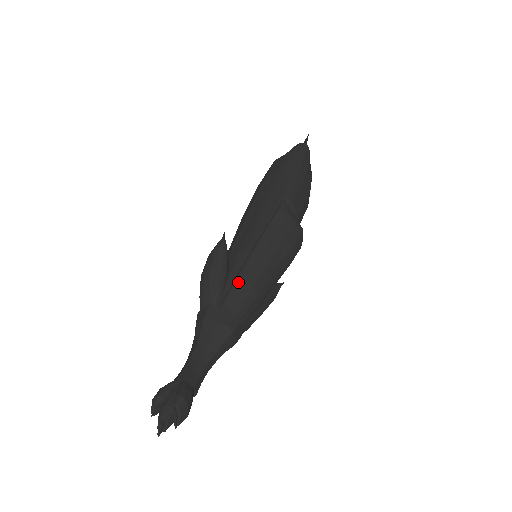
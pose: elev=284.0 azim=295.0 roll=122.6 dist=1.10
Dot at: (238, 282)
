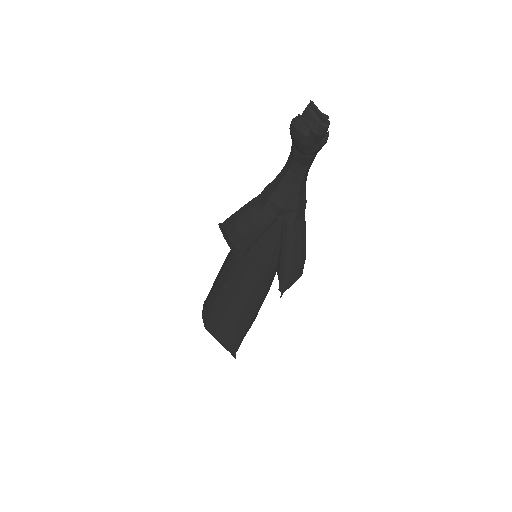
Dot at: occluded
